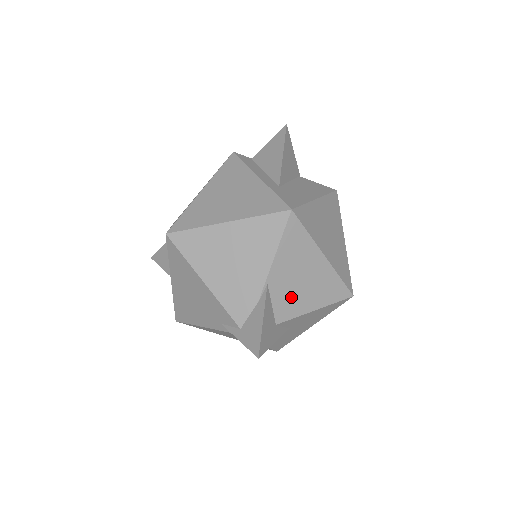
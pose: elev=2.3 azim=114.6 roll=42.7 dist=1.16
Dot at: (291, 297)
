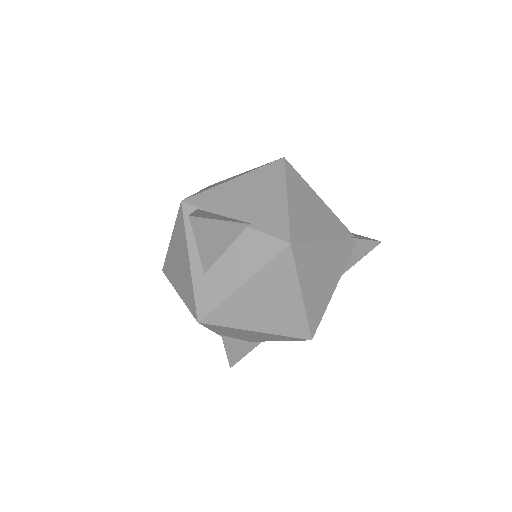
Dot at: (248, 338)
